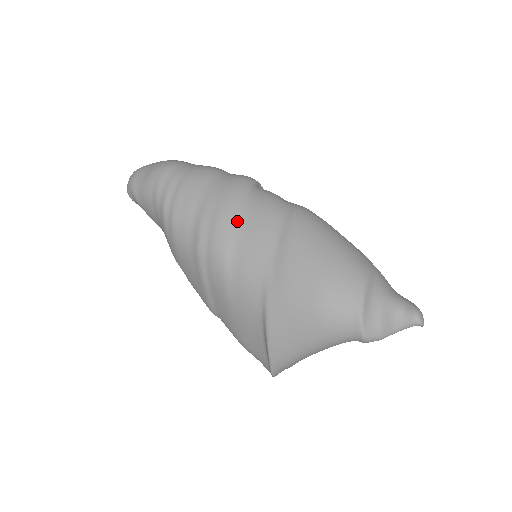
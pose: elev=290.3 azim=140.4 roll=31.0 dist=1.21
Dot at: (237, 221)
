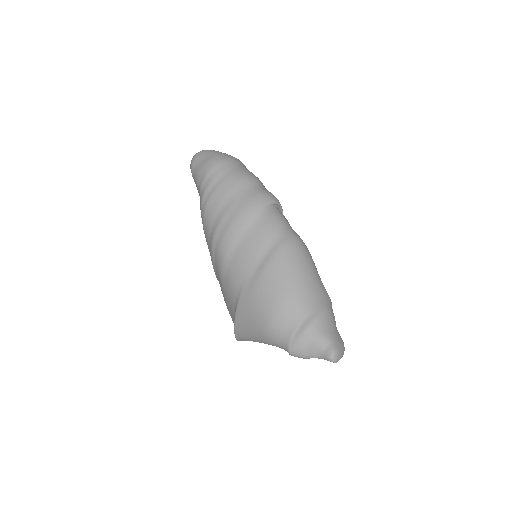
Dot at: (241, 234)
